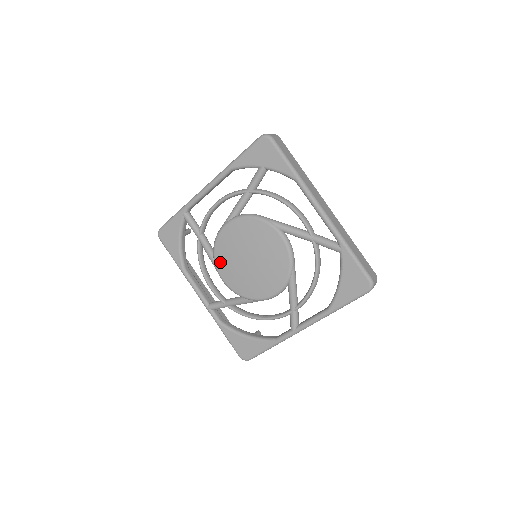
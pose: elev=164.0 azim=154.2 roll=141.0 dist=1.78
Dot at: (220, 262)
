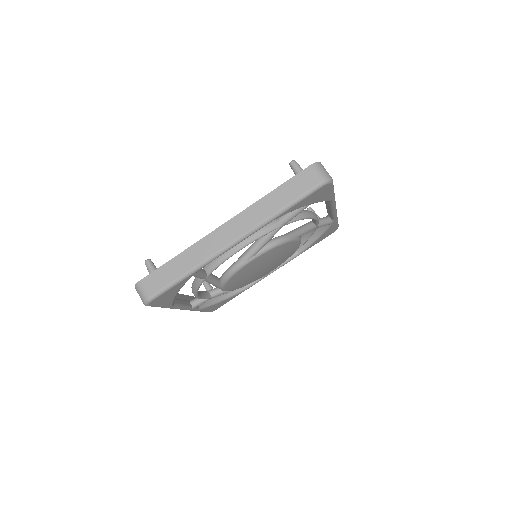
Dot at: (231, 284)
